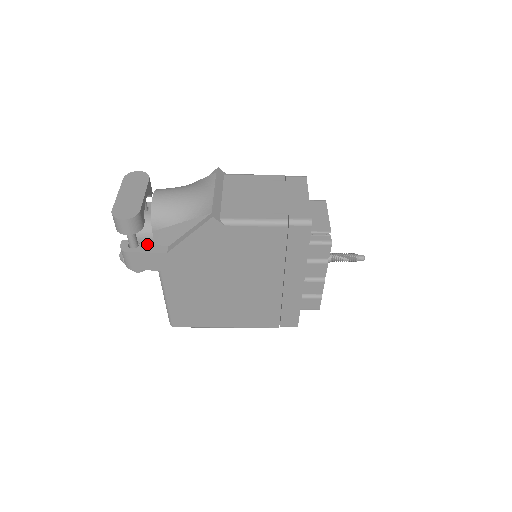
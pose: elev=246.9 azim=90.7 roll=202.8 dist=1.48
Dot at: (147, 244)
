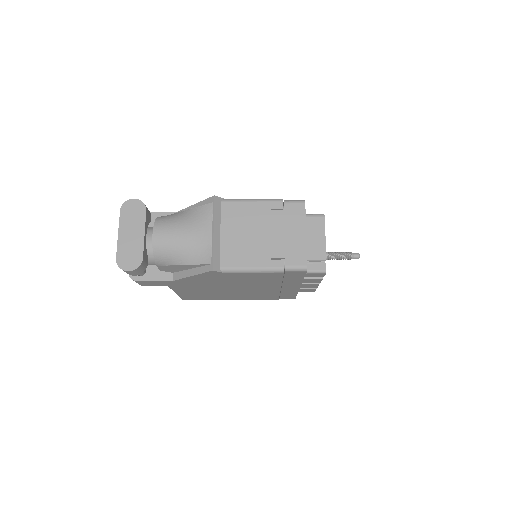
Dot at: (153, 270)
